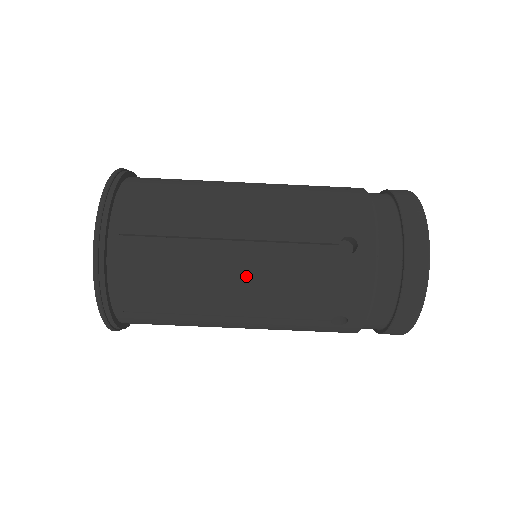
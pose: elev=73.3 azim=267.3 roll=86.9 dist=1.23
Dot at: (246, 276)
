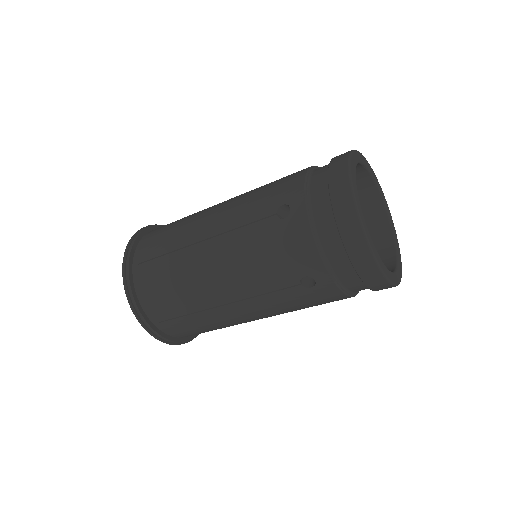
Dot at: (217, 265)
